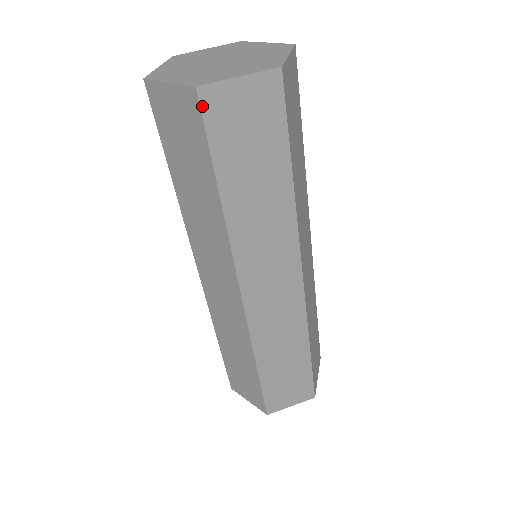
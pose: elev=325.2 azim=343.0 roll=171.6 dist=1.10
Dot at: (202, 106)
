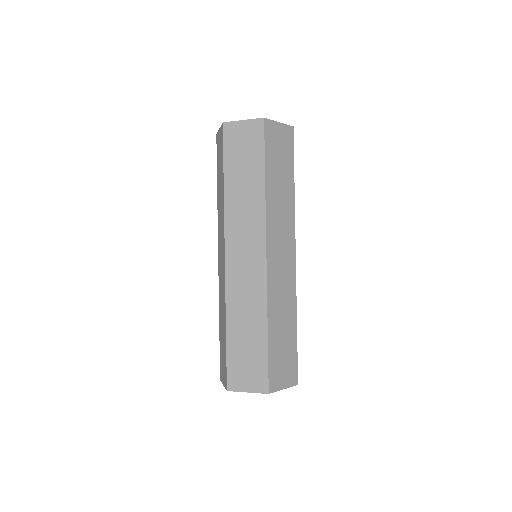
Dot at: (265, 127)
